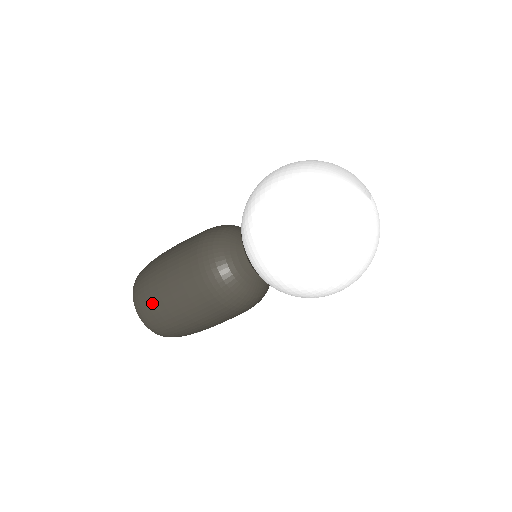
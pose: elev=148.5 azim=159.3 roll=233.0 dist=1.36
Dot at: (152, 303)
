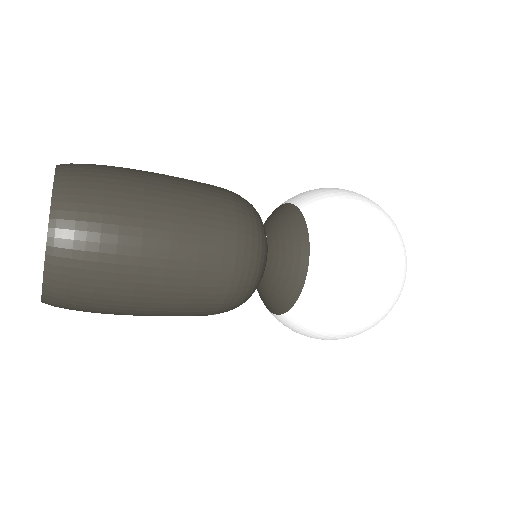
Dot at: (116, 214)
